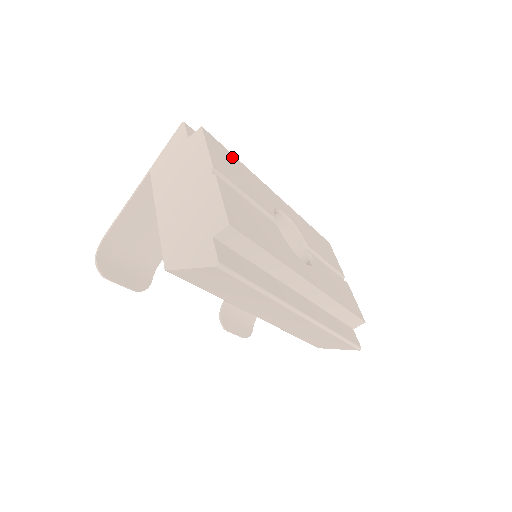
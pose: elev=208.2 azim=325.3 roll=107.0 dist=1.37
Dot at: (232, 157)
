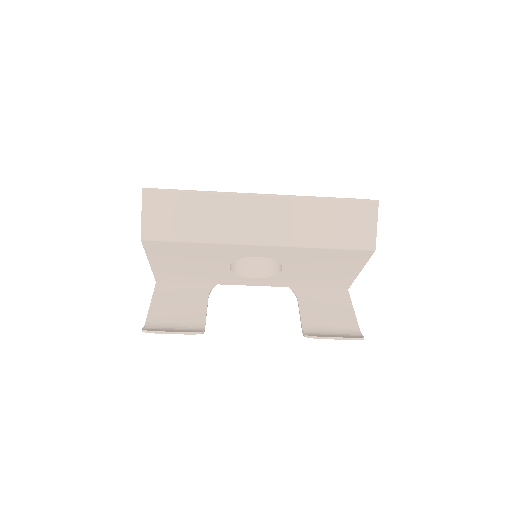
Dot at: occluded
